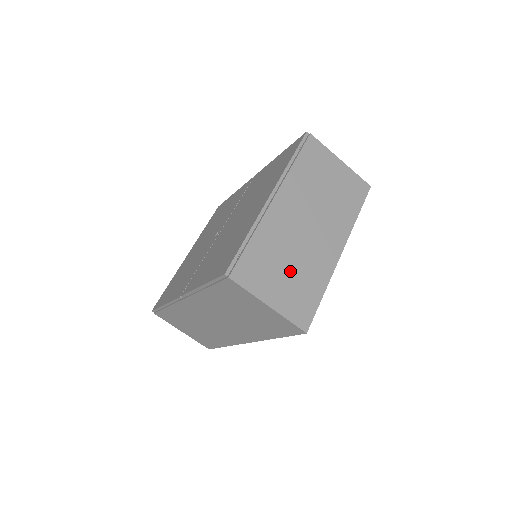
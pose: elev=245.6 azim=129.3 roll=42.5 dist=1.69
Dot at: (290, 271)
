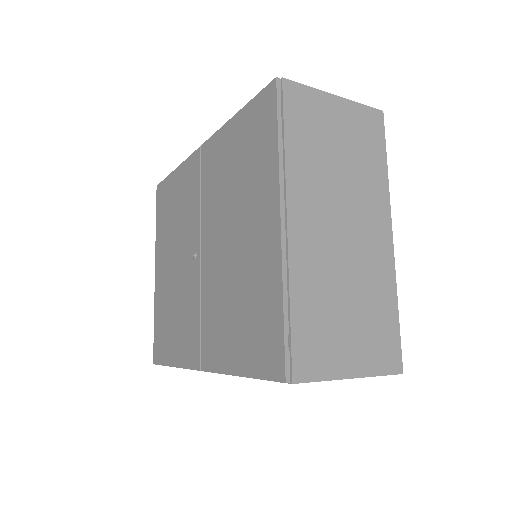
Dot at: (352, 311)
